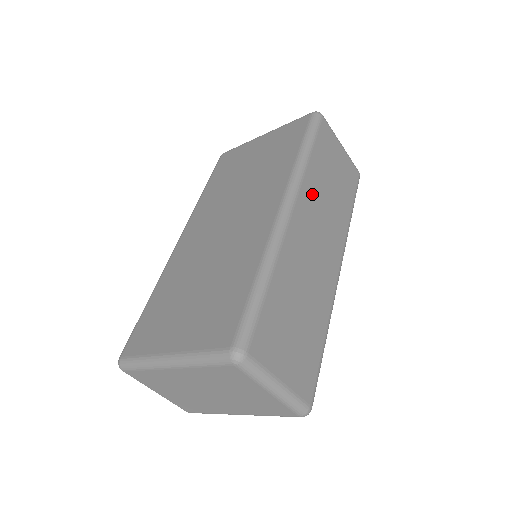
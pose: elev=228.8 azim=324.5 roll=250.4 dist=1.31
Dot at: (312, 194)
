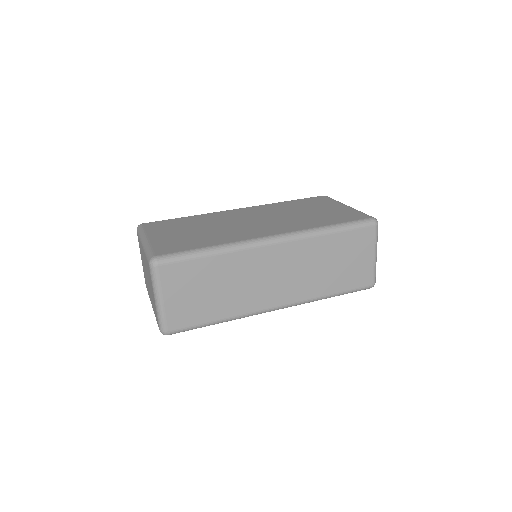
Dot at: (304, 252)
